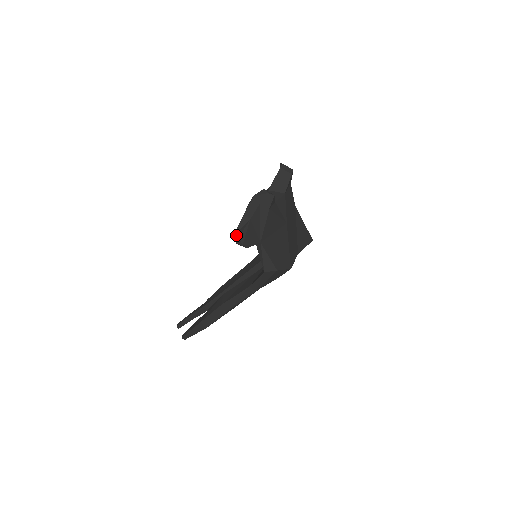
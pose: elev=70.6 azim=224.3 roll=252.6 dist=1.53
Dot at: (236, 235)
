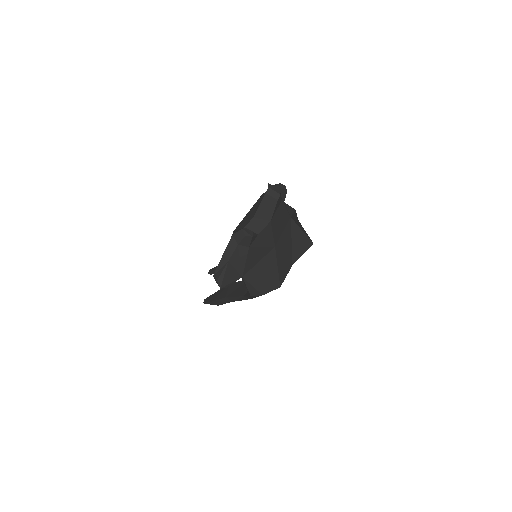
Dot at: (215, 277)
